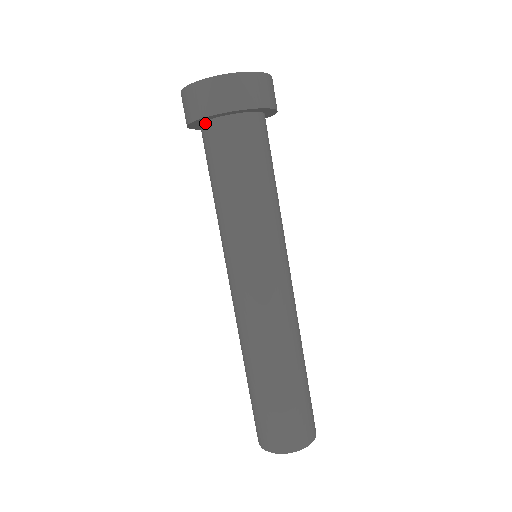
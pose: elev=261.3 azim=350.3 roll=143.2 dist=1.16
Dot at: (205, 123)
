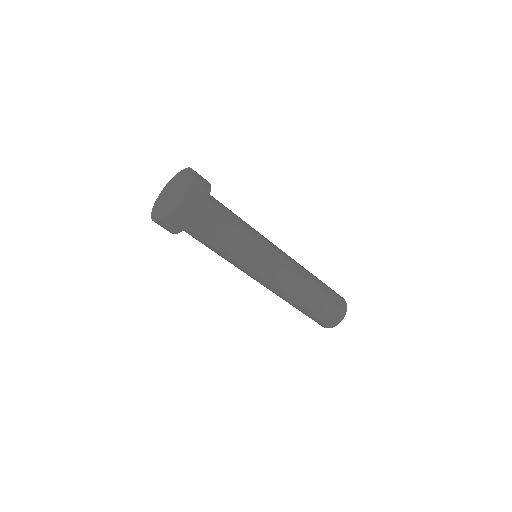
Dot at: occluded
